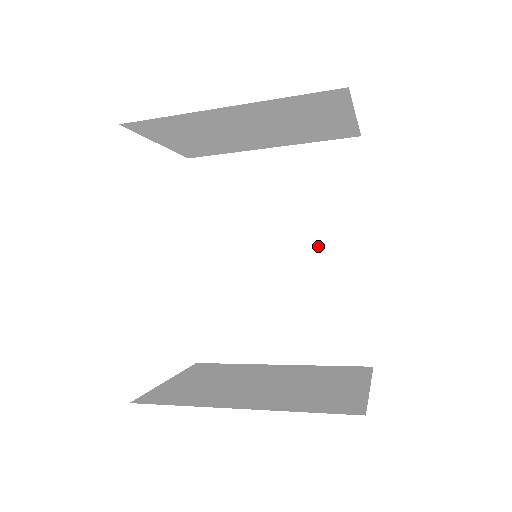
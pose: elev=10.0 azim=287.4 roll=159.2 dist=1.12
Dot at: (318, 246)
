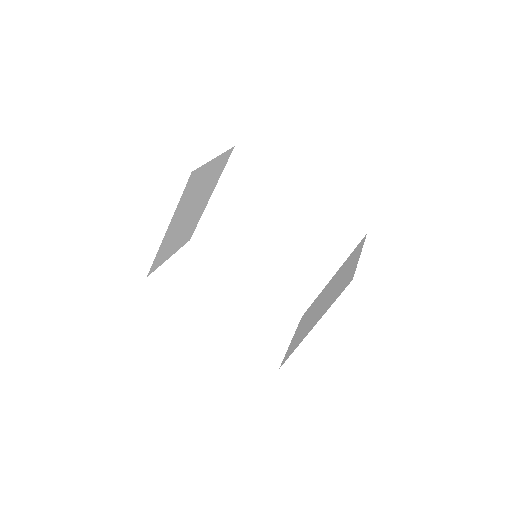
Dot at: (280, 212)
